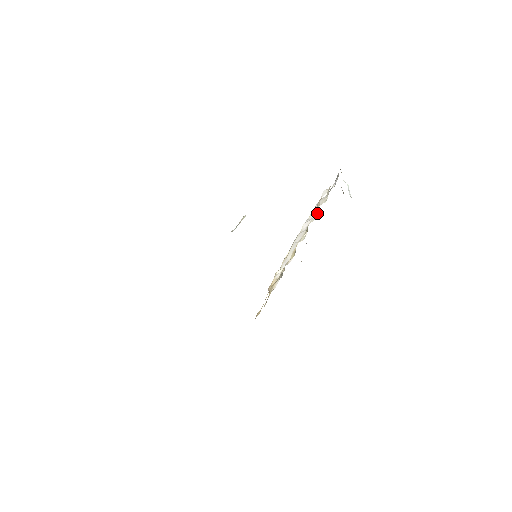
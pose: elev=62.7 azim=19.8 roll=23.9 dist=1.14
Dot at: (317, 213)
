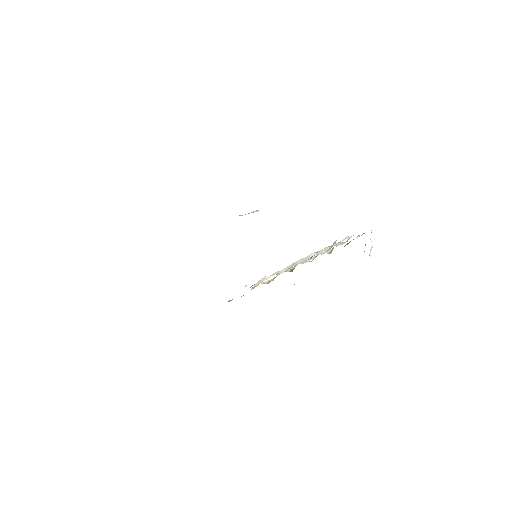
Dot at: occluded
